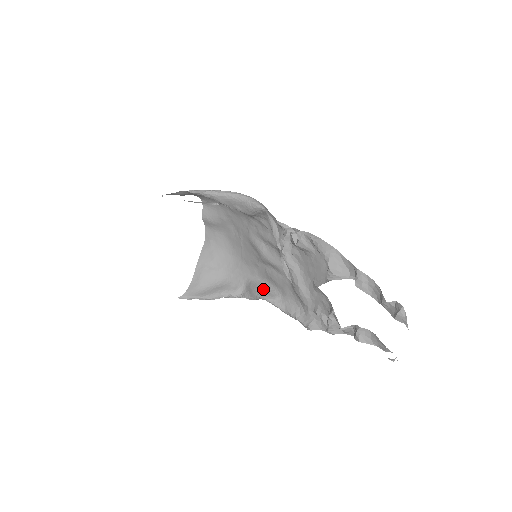
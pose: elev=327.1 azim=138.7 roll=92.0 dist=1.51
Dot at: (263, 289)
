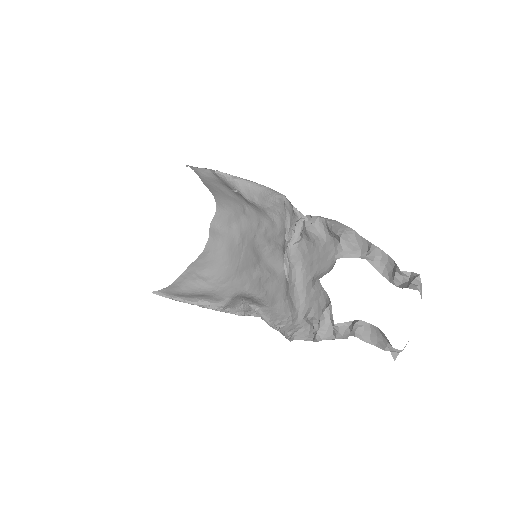
Dot at: (250, 299)
